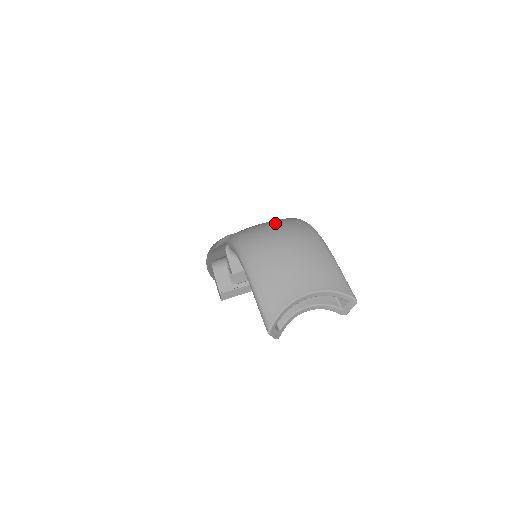
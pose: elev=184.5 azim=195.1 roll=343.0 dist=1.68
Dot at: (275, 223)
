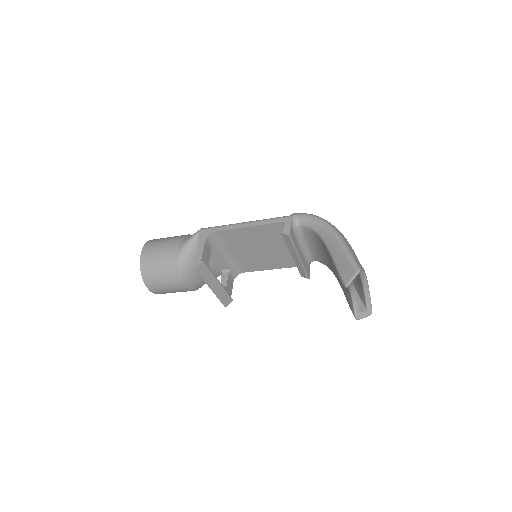
Dot at: occluded
